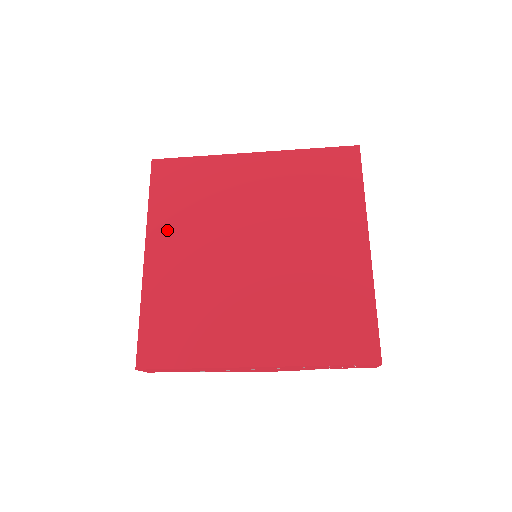
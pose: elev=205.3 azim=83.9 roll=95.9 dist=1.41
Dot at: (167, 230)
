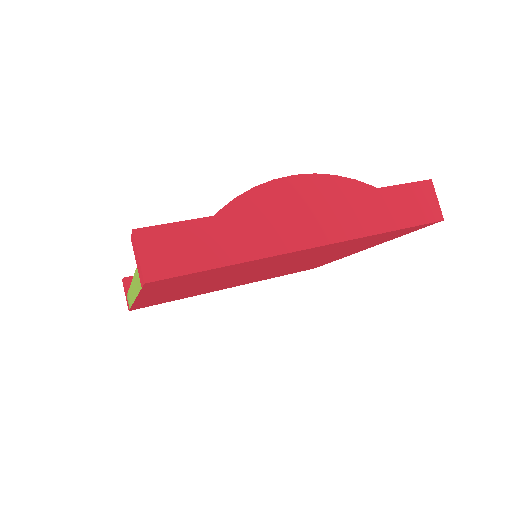
Dot at: occluded
